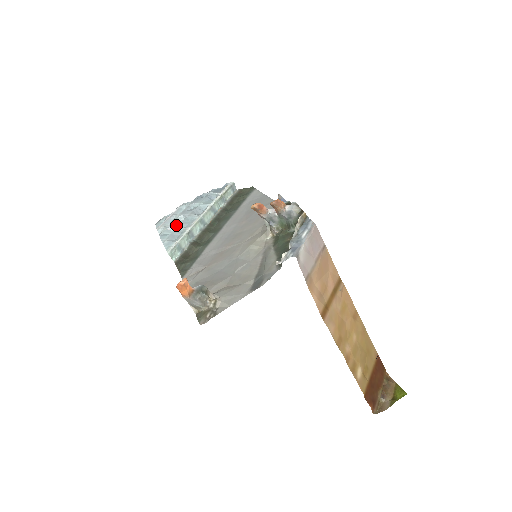
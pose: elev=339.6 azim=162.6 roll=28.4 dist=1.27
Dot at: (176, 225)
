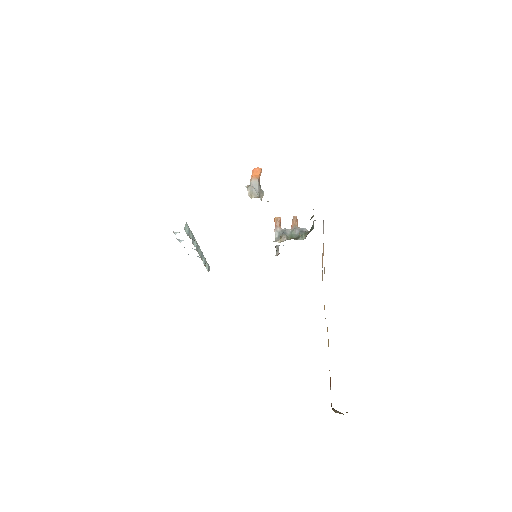
Dot at: occluded
